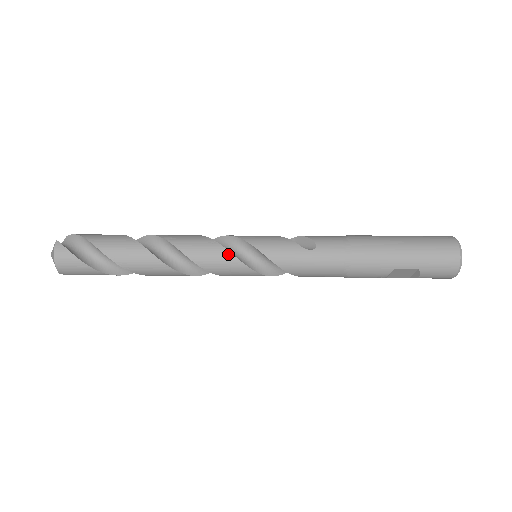
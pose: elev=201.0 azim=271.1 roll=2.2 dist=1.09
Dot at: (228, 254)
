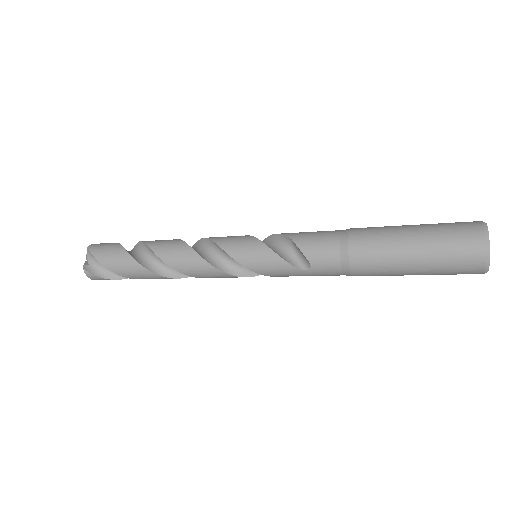
Dot at: (226, 275)
